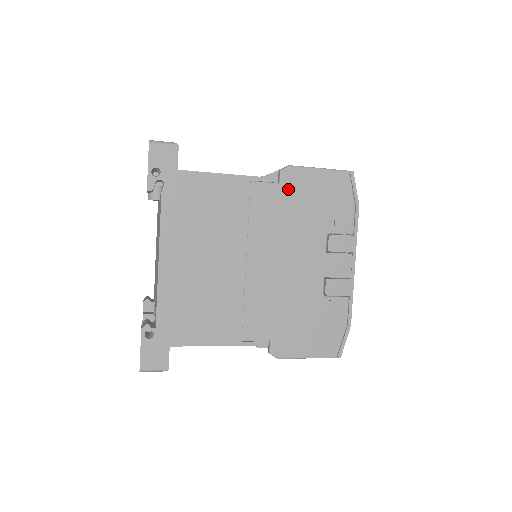
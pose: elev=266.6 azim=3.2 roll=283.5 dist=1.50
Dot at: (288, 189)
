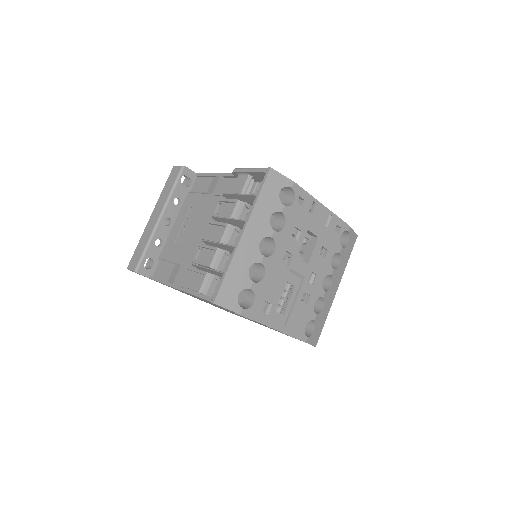
Dot at: occluded
